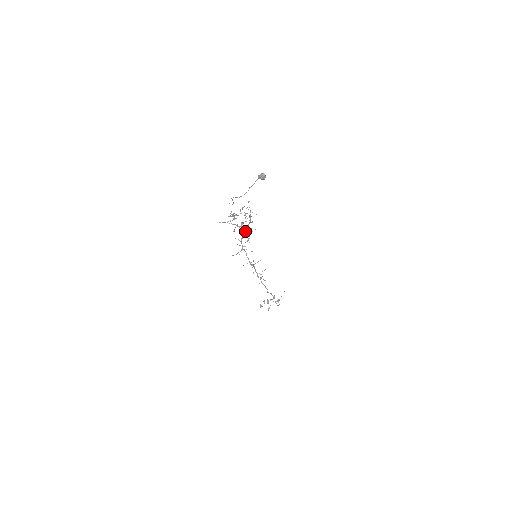
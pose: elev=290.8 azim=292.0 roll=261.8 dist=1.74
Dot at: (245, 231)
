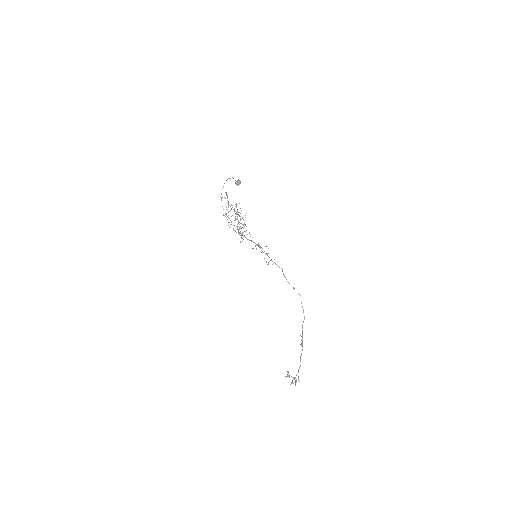
Dot at: (239, 229)
